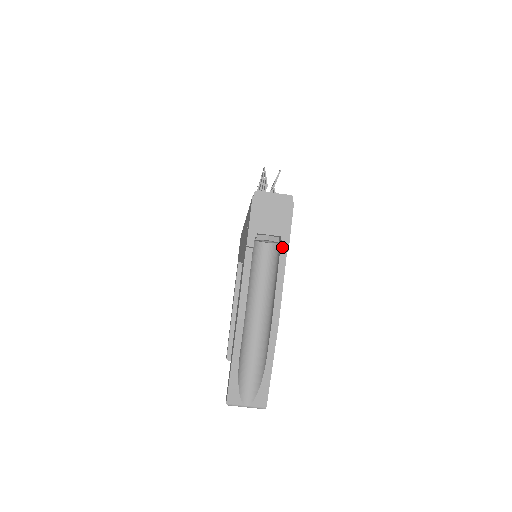
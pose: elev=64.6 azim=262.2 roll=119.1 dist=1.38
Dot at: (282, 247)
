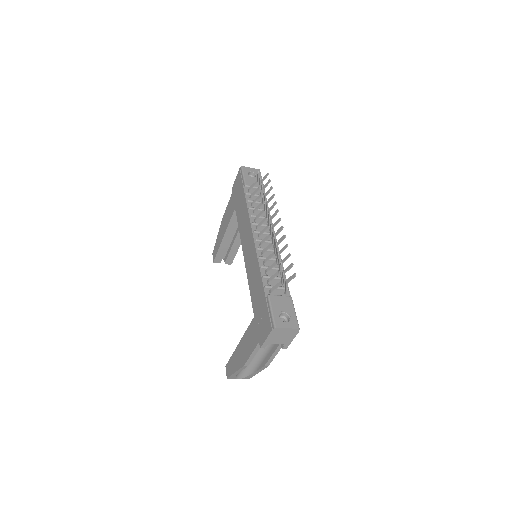
Dot at: (283, 348)
